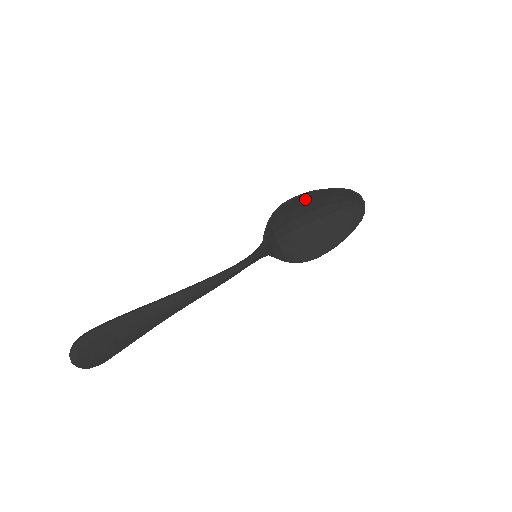
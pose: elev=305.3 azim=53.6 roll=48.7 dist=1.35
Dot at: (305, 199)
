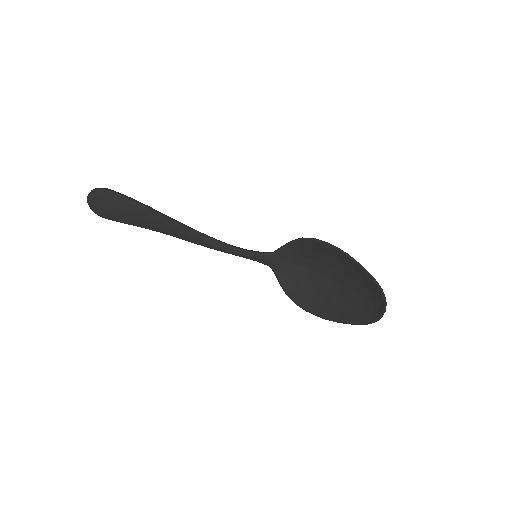
Dot at: (337, 254)
